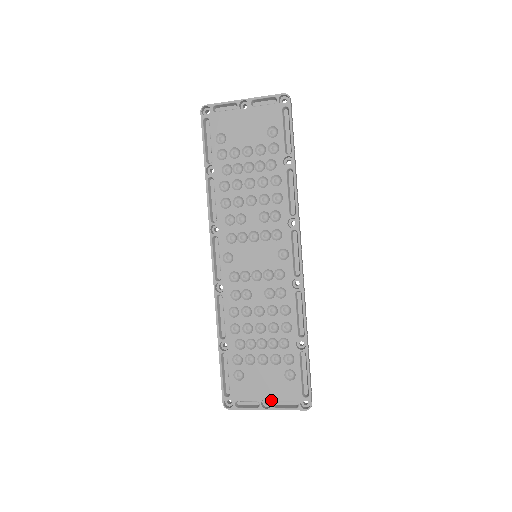
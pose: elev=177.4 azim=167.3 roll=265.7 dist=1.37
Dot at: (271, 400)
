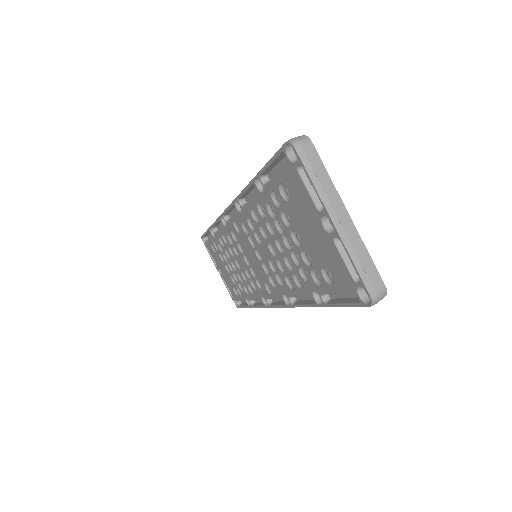
Dot at: (222, 276)
